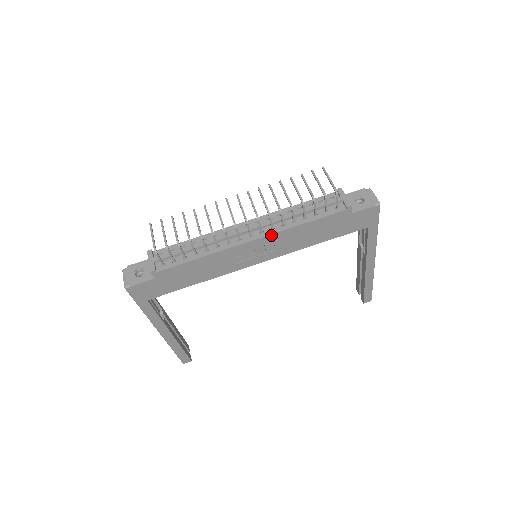
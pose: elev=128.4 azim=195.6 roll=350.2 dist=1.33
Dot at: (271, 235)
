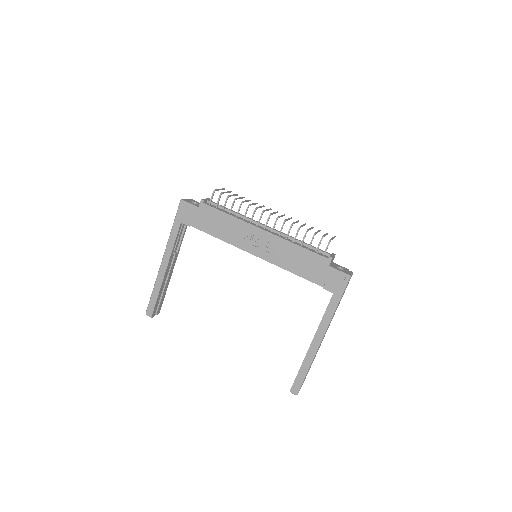
Dot at: (275, 236)
